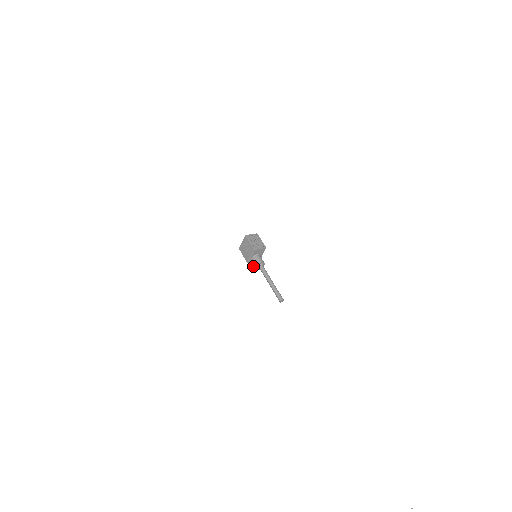
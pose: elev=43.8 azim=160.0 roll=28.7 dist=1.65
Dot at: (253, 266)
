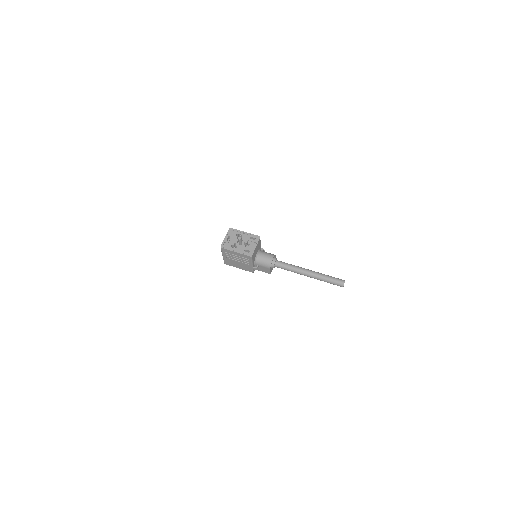
Dot at: (265, 271)
